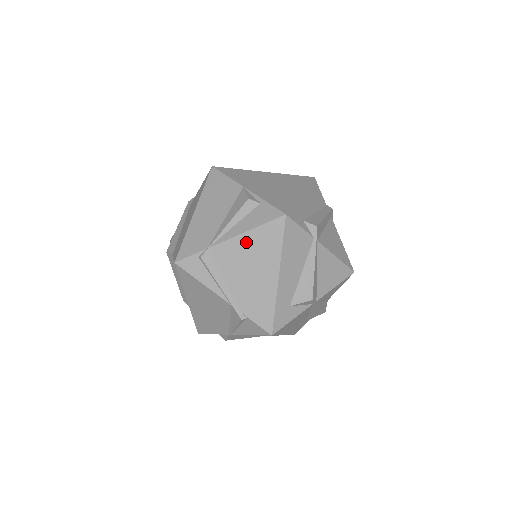
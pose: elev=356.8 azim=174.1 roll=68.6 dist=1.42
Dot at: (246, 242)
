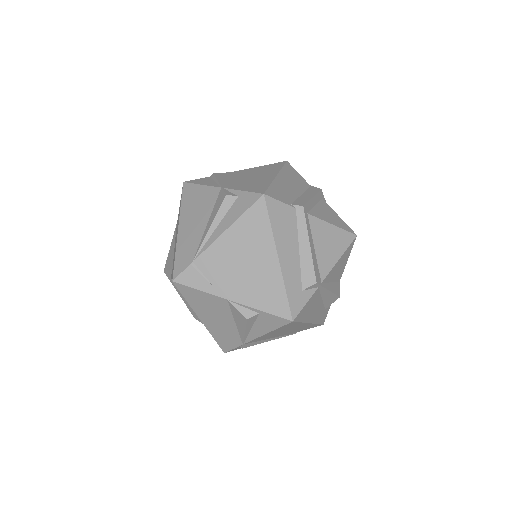
Dot at: (270, 334)
